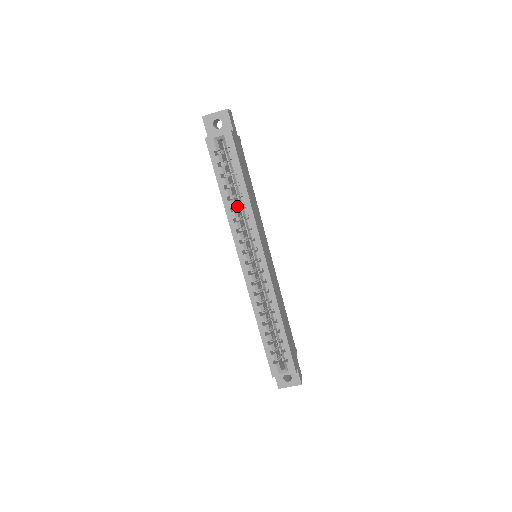
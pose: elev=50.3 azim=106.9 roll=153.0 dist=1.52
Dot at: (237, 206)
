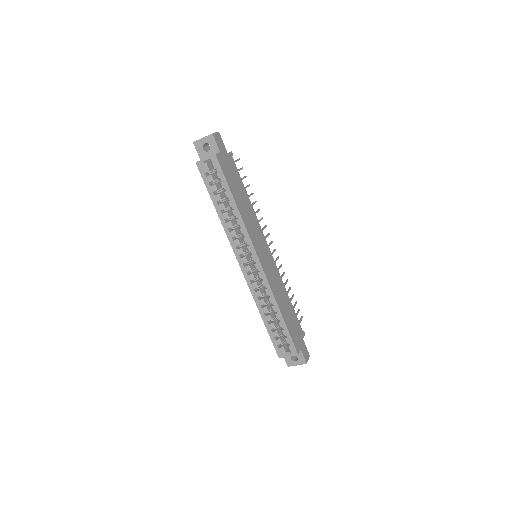
Dot at: (231, 217)
